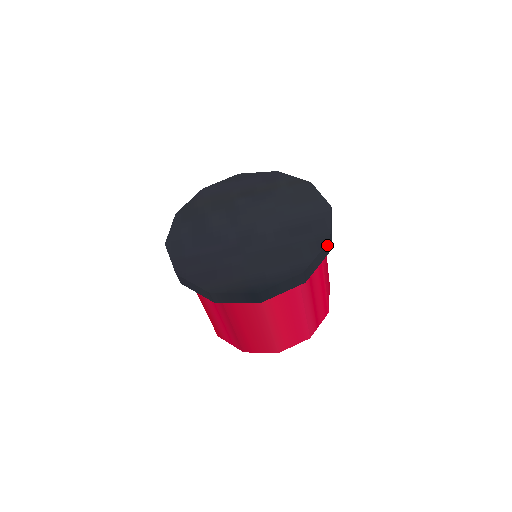
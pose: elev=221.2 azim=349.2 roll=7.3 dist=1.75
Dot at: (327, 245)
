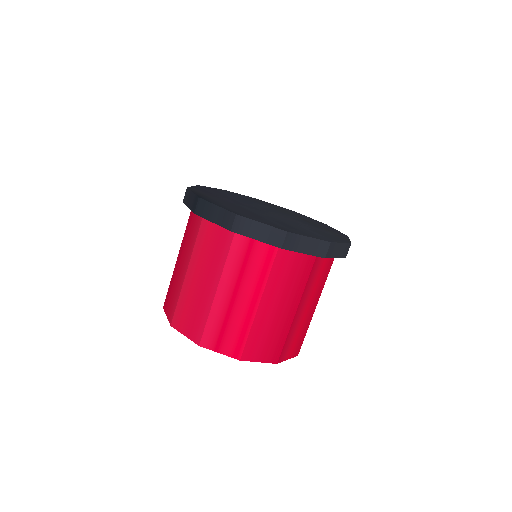
Dot at: (280, 233)
